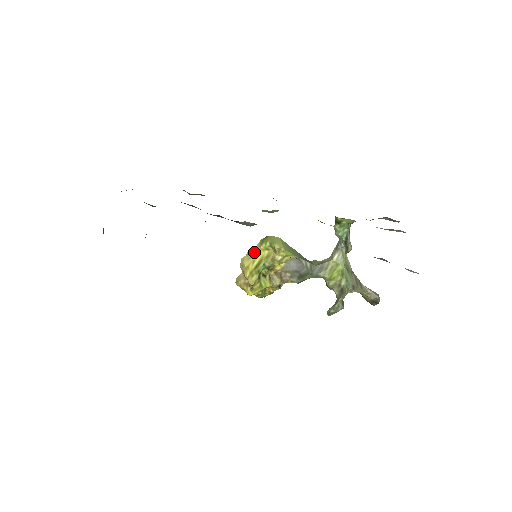
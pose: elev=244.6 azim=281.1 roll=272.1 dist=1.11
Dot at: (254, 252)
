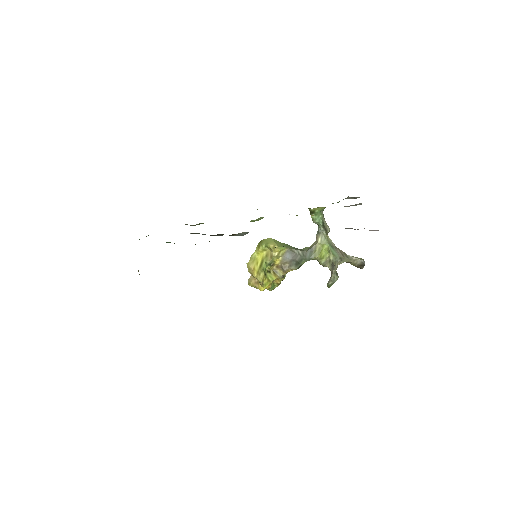
Dot at: (255, 256)
